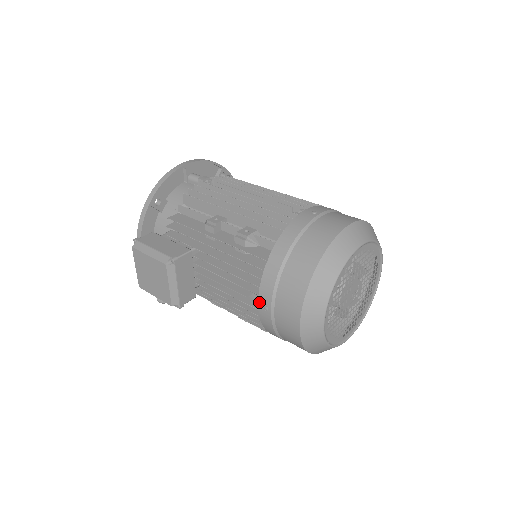
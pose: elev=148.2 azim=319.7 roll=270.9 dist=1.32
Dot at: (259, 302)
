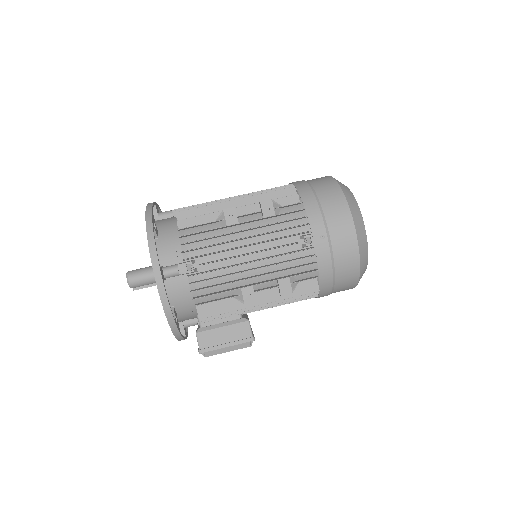
Dot at: occluded
